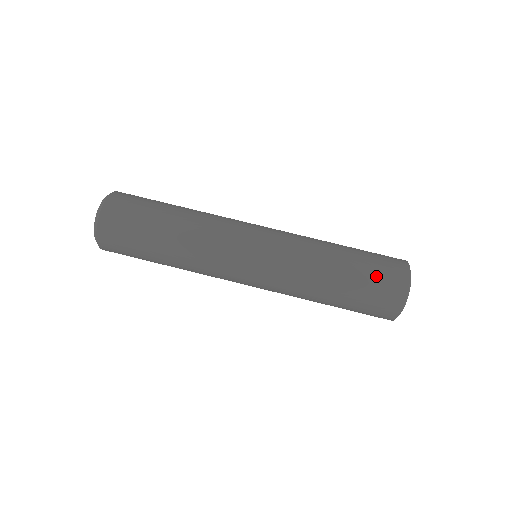
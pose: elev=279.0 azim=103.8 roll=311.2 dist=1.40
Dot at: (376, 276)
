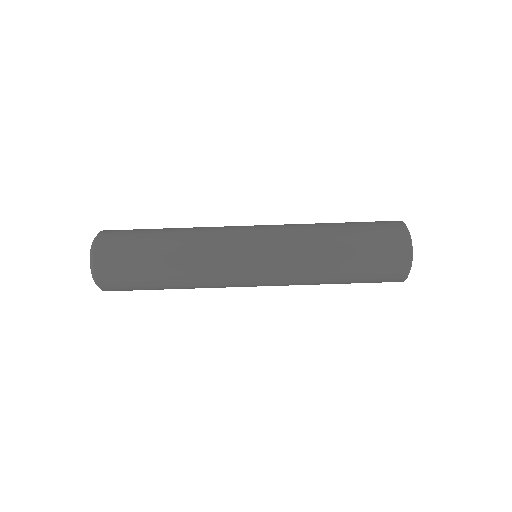
Dot at: (376, 274)
